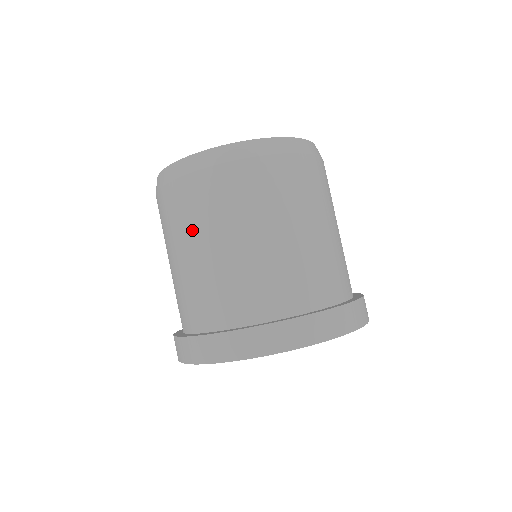
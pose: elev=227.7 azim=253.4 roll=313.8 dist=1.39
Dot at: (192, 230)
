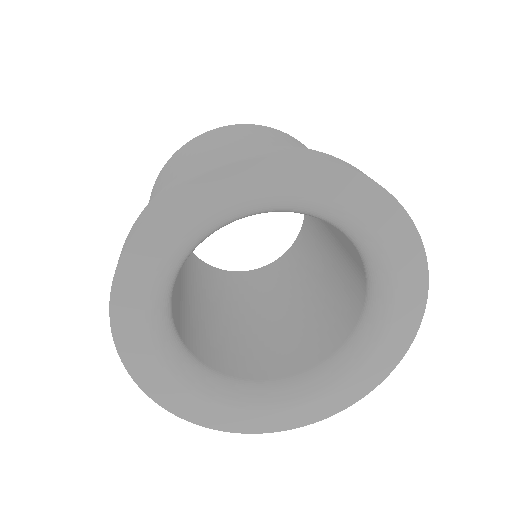
Dot at: (179, 162)
